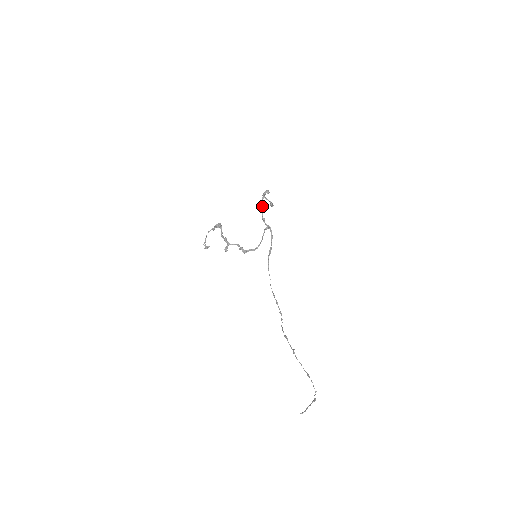
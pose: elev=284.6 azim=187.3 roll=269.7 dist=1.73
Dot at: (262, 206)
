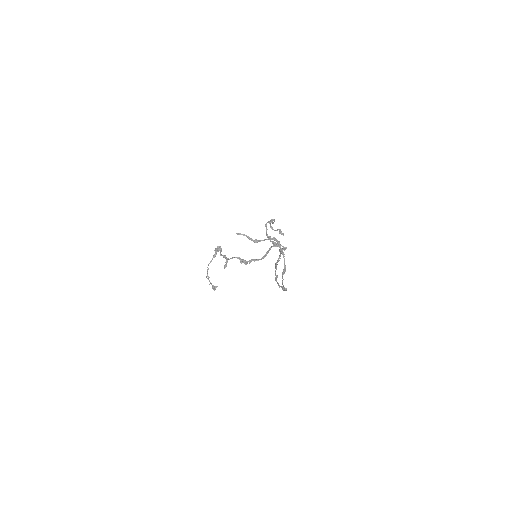
Dot at: occluded
